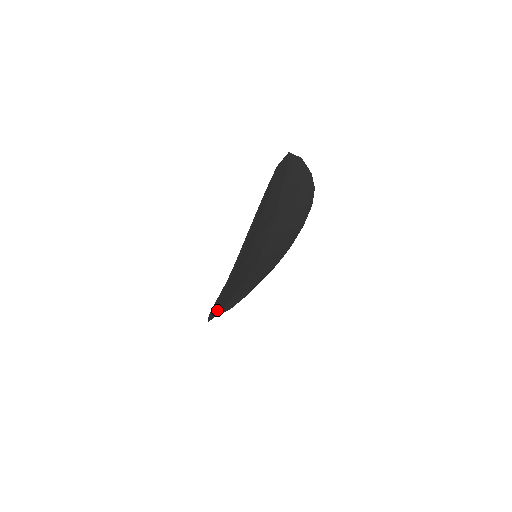
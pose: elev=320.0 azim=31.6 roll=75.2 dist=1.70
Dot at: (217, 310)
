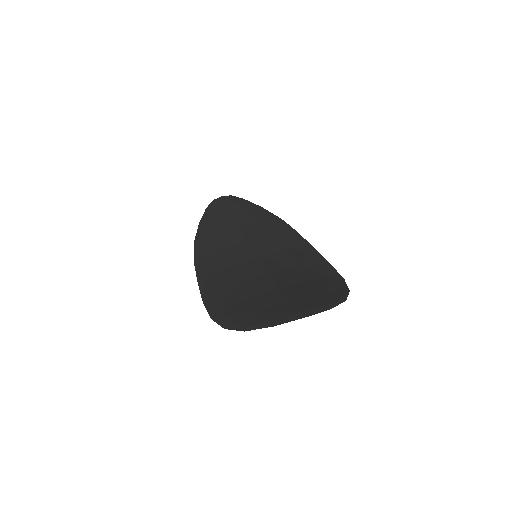
Dot at: (214, 219)
